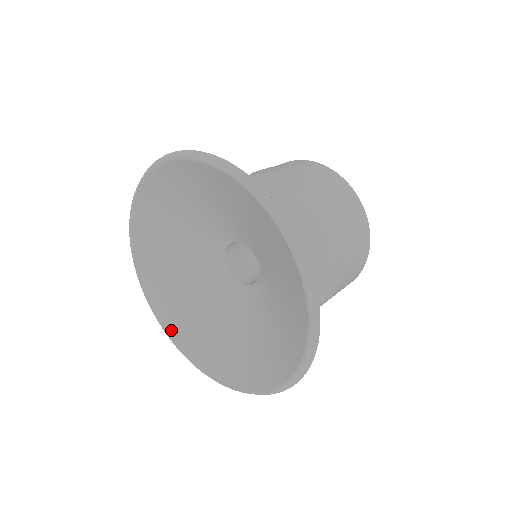
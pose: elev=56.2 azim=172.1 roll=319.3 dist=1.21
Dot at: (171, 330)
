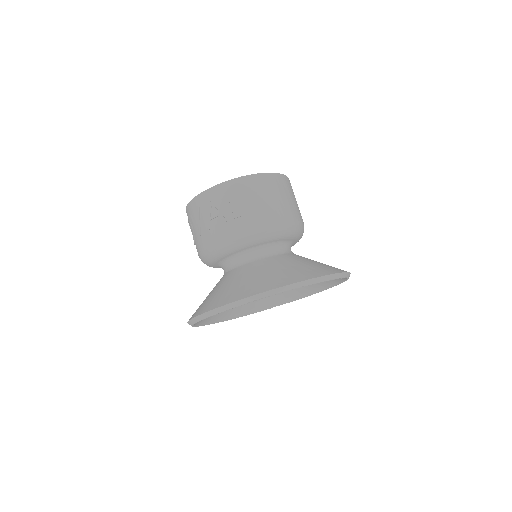
Dot at: (215, 321)
